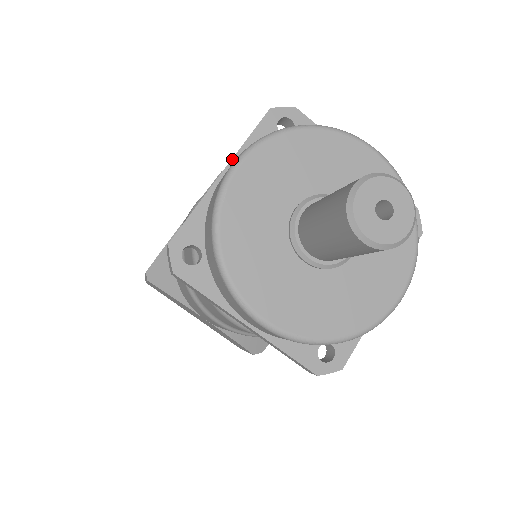
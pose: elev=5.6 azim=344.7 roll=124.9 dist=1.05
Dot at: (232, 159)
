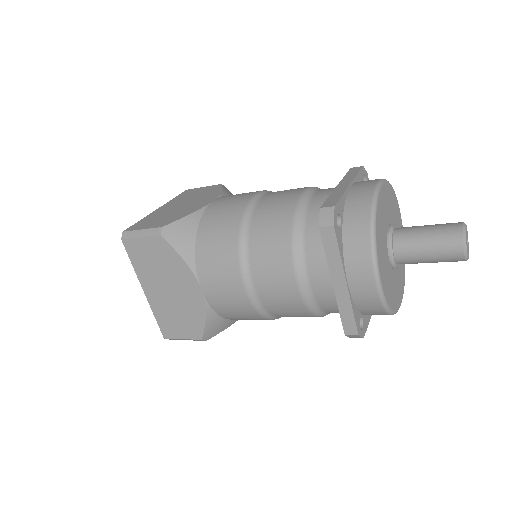
Dot at: (353, 180)
